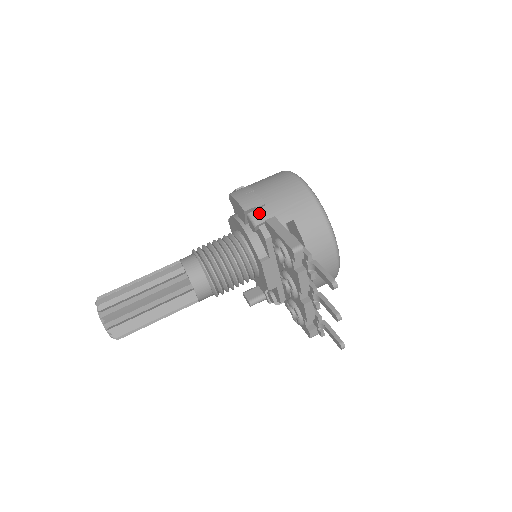
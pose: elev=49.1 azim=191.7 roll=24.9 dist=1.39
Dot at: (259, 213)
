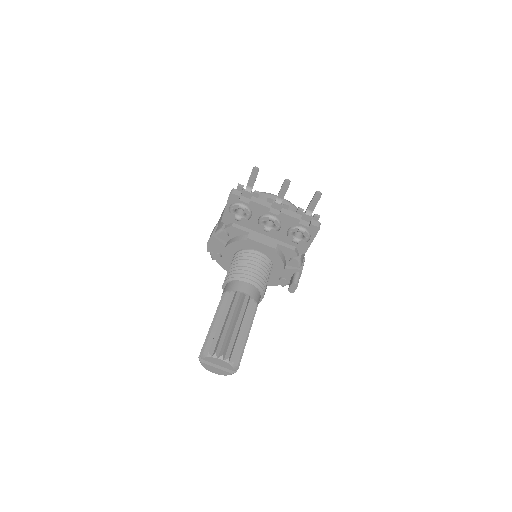
Dot at: (218, 227)
